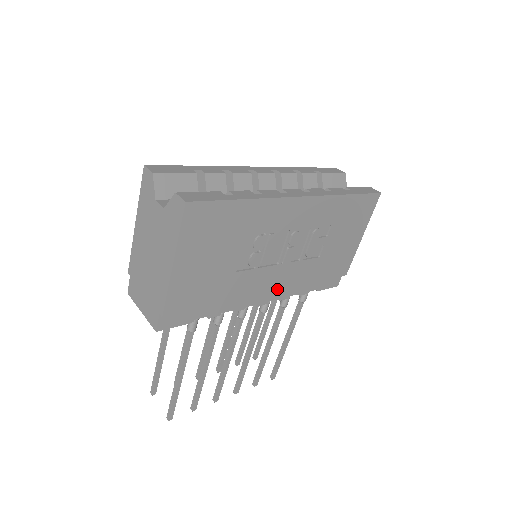
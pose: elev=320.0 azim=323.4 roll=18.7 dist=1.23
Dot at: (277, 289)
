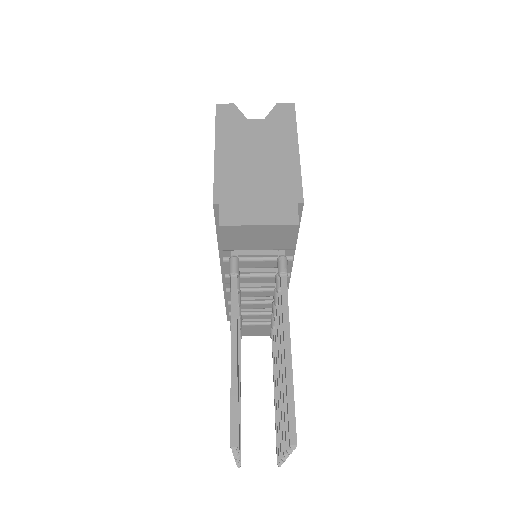
Dot at: occluded
